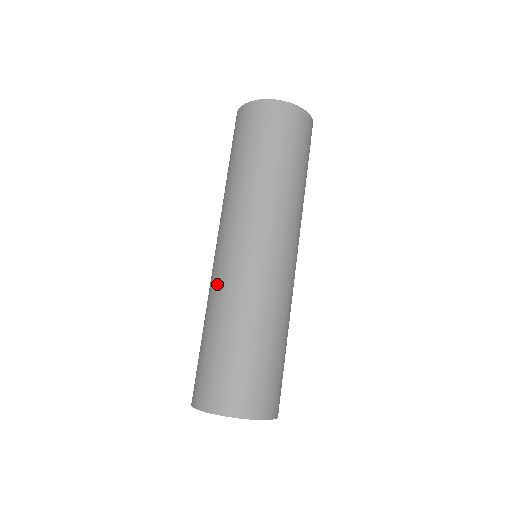
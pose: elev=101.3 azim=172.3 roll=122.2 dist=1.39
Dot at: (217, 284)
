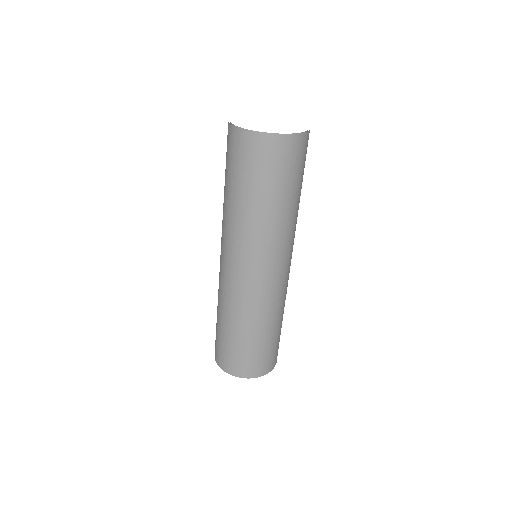
Dot at: (221, 288)
